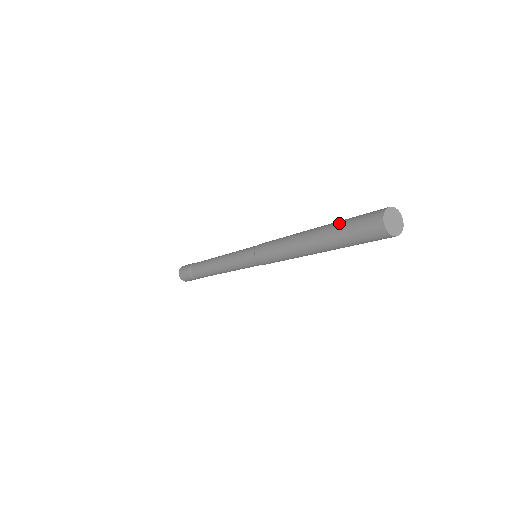
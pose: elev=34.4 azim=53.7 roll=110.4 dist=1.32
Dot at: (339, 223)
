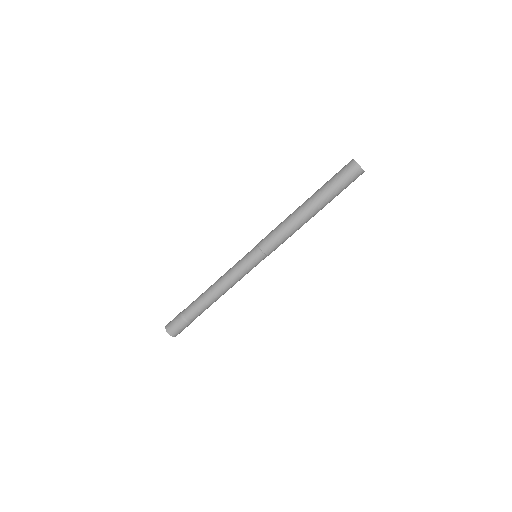
Dot at: (326, 185)
